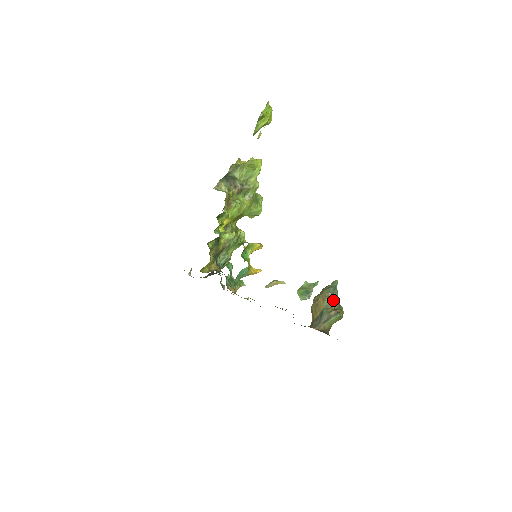
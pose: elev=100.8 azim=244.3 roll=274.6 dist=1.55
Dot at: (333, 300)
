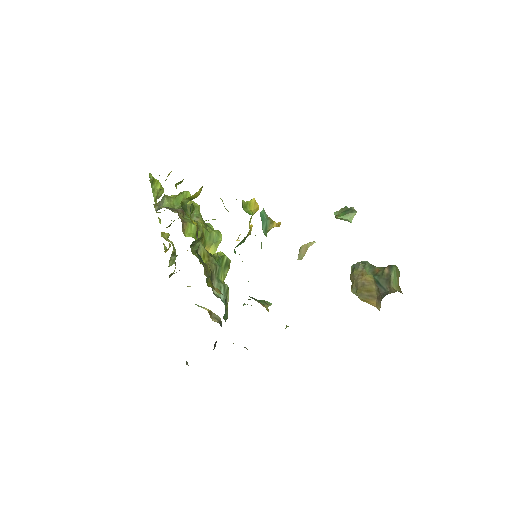
Dot at: (372, 265)
